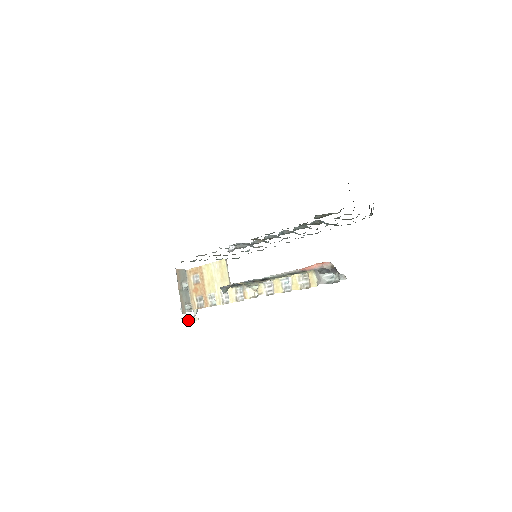
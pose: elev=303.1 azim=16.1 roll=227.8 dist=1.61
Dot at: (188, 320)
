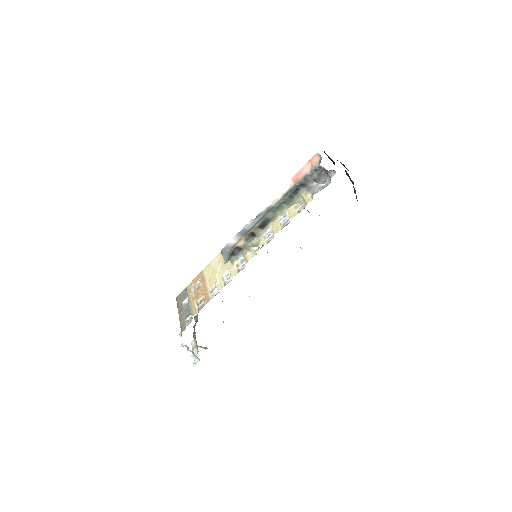
Dot at: (188, 348)
